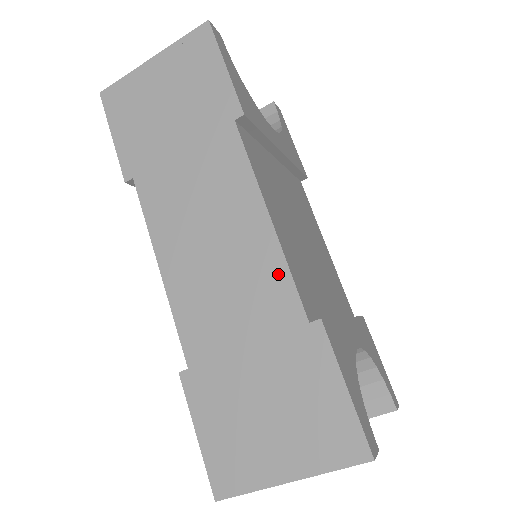
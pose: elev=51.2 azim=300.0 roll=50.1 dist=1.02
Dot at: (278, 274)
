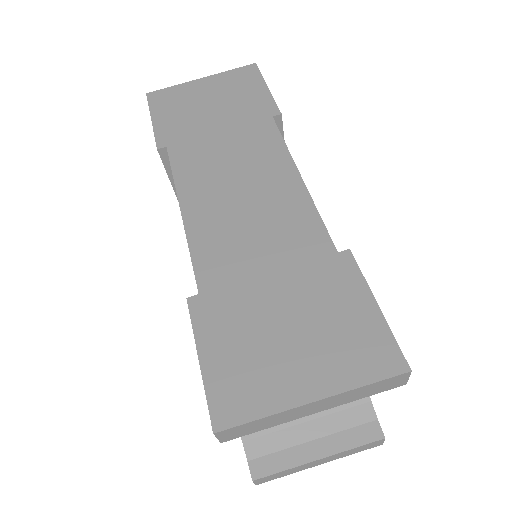
Dot at: (307, 216)
